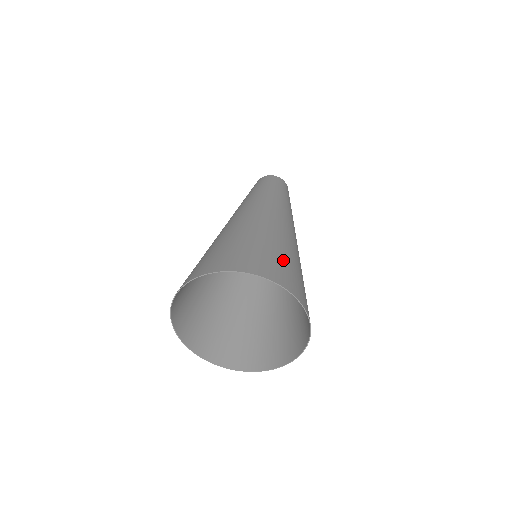
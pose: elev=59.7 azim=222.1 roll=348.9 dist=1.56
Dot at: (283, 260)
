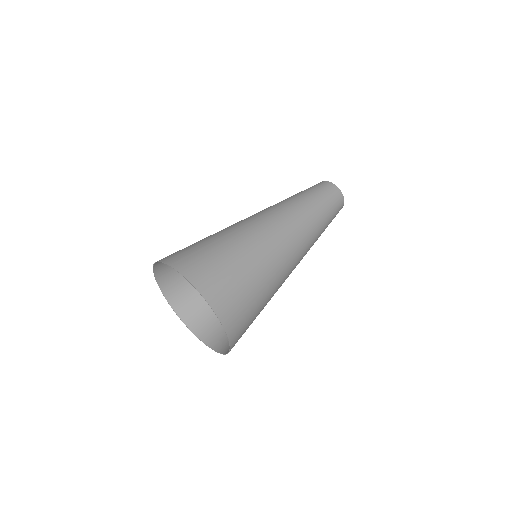
Dot at: (249, 297)
